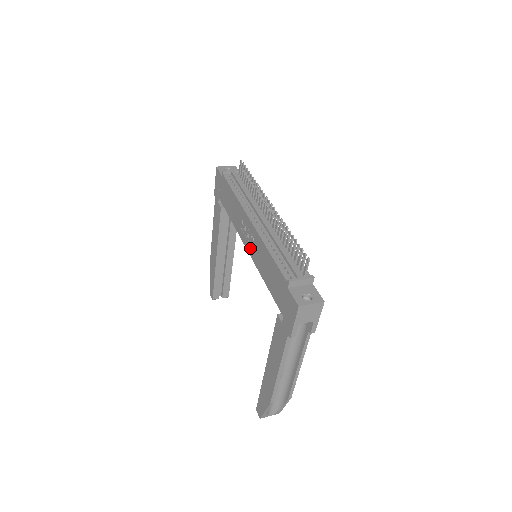
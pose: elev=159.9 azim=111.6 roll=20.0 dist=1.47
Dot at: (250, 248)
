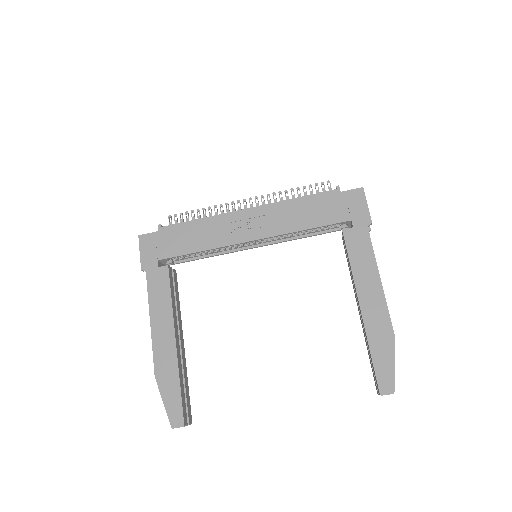
Dot at: (260, 231)
